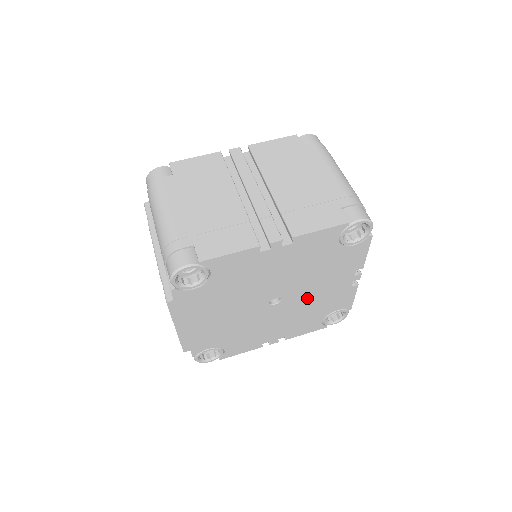
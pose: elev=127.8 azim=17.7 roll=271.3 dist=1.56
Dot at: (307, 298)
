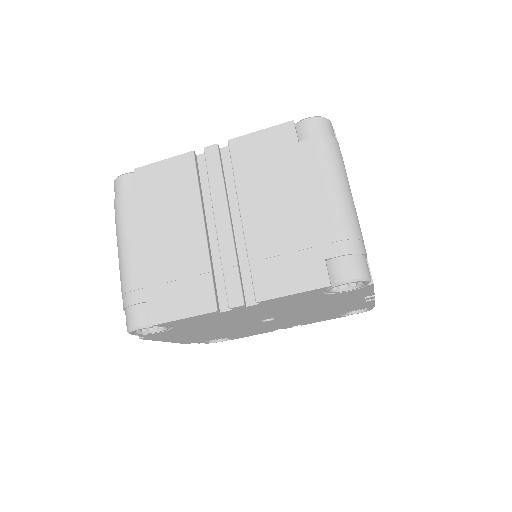
Dot at: (309, 313)
